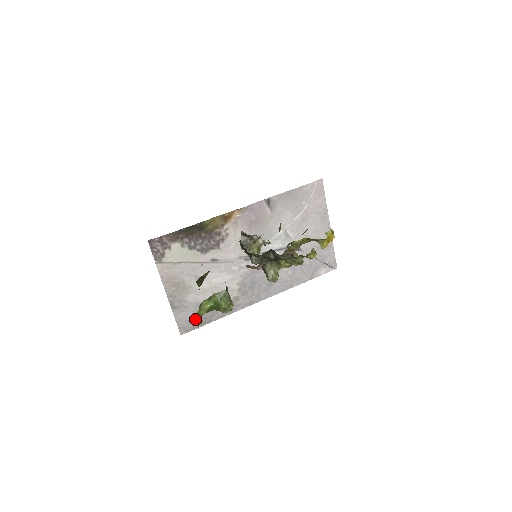
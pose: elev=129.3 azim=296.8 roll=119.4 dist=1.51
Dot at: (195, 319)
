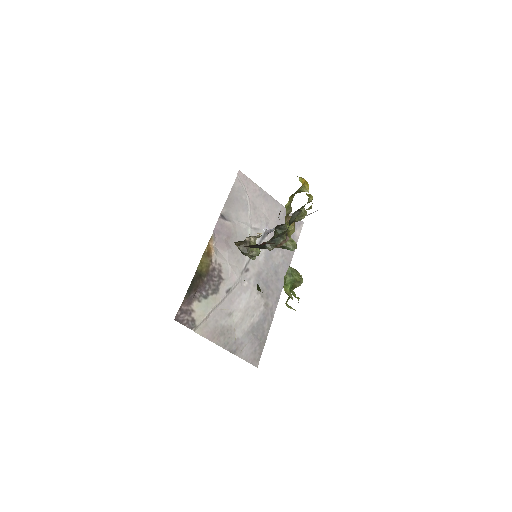
Dot at: (288, 307)
